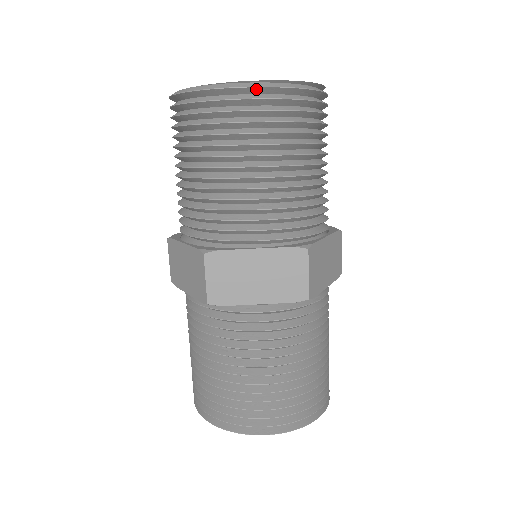
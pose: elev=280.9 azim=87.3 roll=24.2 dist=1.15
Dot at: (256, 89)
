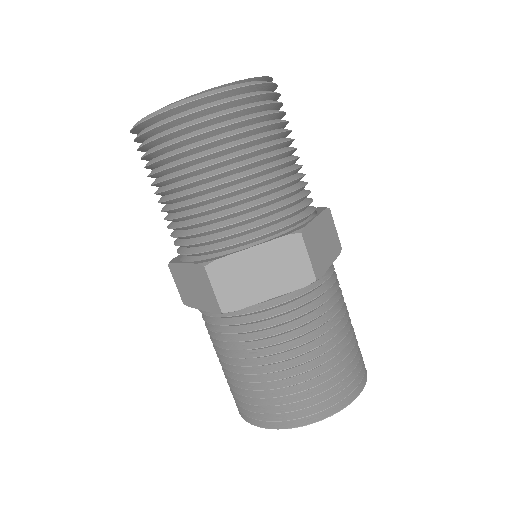
Dot at: (207, 98)
